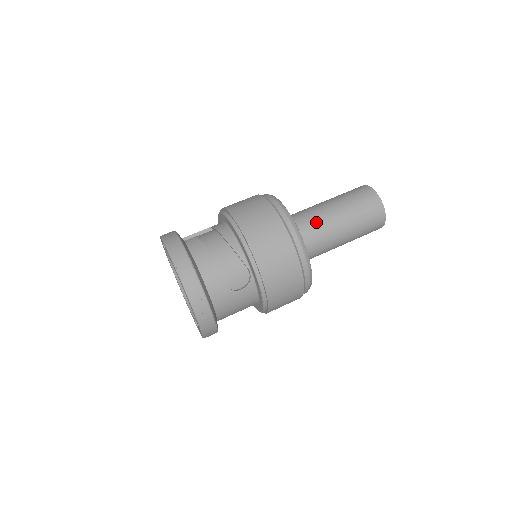
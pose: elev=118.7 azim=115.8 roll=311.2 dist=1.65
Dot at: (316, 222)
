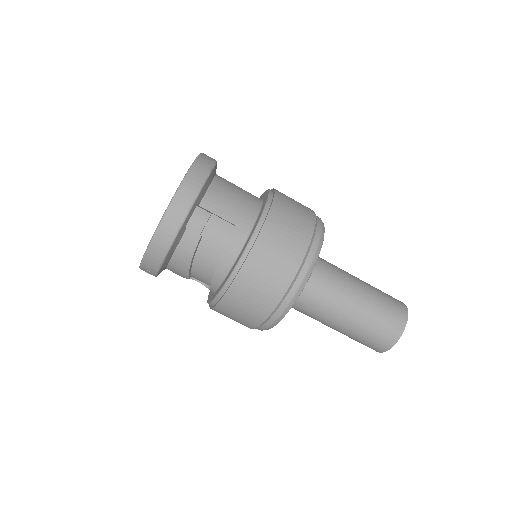
Dot at: (314, 314)
